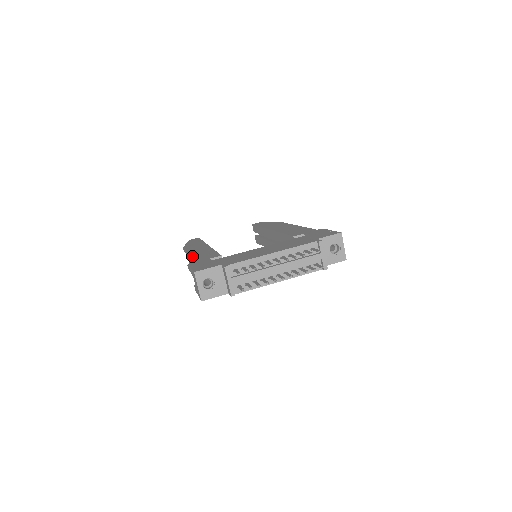
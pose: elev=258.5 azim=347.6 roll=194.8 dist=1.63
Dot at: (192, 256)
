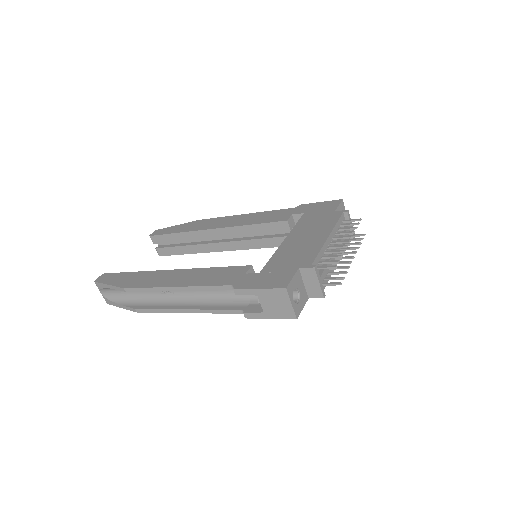
Dot at: (198, 284)
